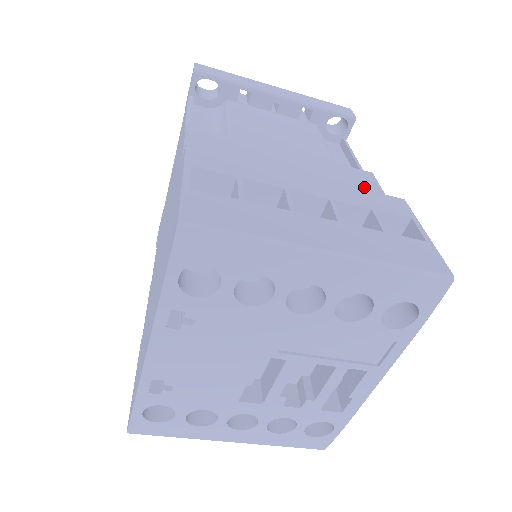
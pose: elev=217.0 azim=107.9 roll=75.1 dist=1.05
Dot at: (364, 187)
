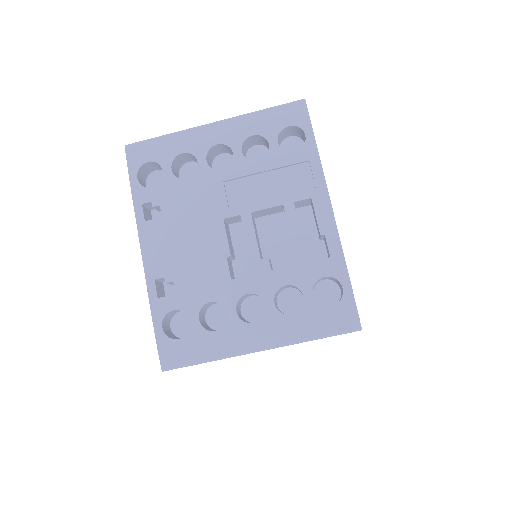
Dot at: occluded
